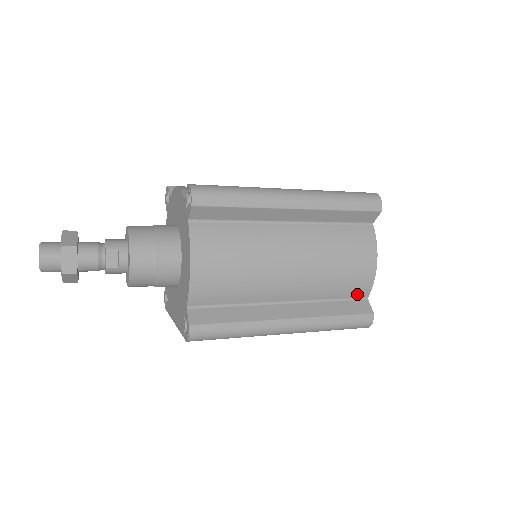
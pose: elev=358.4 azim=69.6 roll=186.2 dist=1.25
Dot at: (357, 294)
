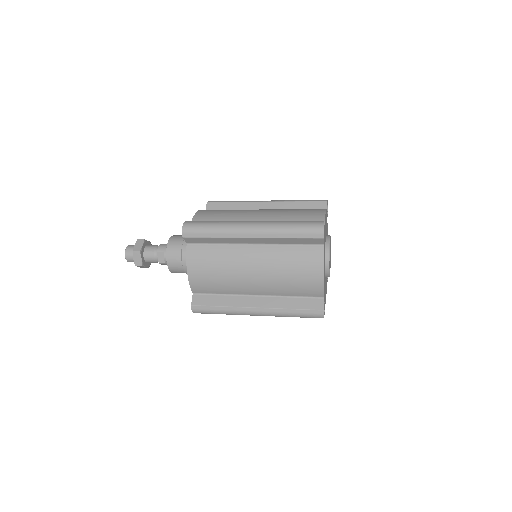
Dot at: (313, 294)
